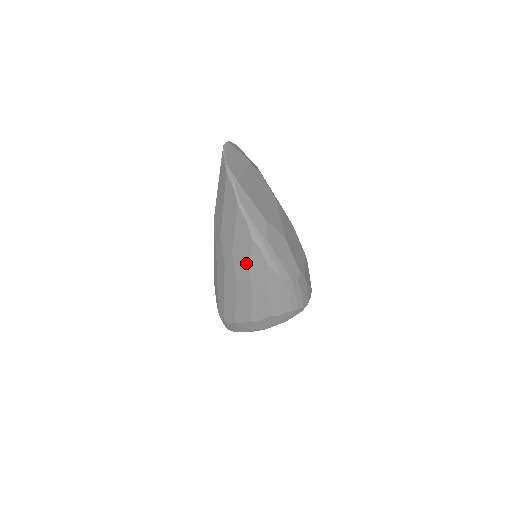
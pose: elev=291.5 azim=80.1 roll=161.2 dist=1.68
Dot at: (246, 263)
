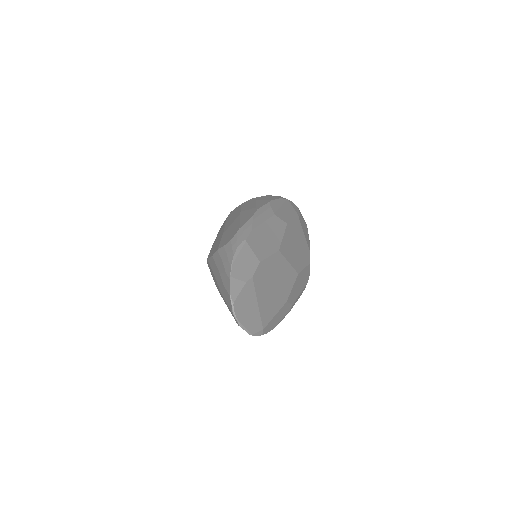
Dot at: occluded
